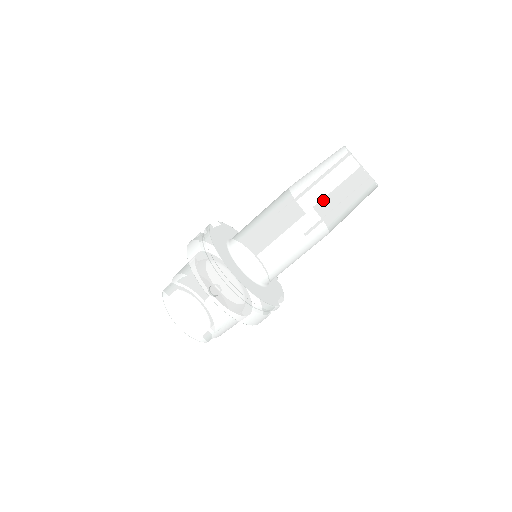
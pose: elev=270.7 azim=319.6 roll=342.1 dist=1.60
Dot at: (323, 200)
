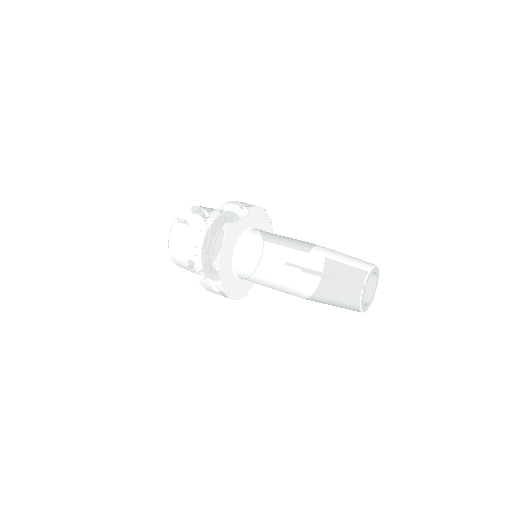
Dot at: (317, 294)
